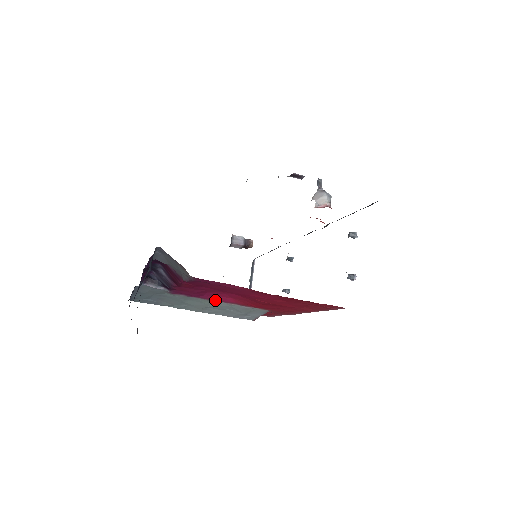
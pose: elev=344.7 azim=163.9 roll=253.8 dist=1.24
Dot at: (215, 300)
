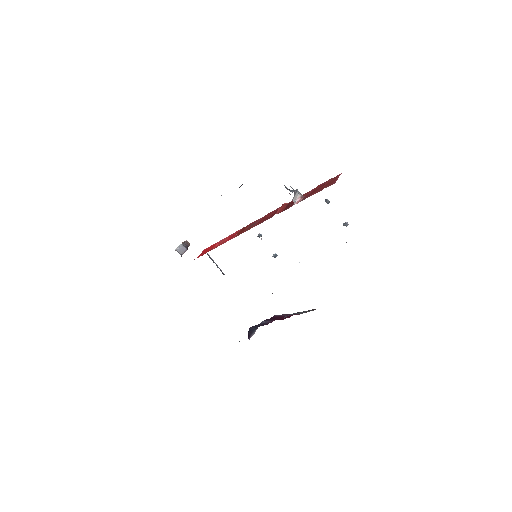
Dot at: occluded
